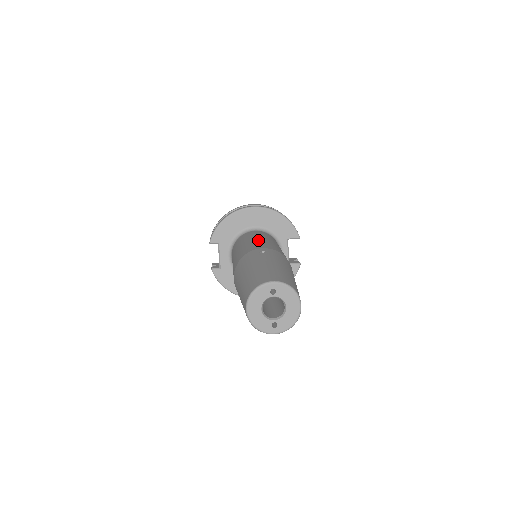
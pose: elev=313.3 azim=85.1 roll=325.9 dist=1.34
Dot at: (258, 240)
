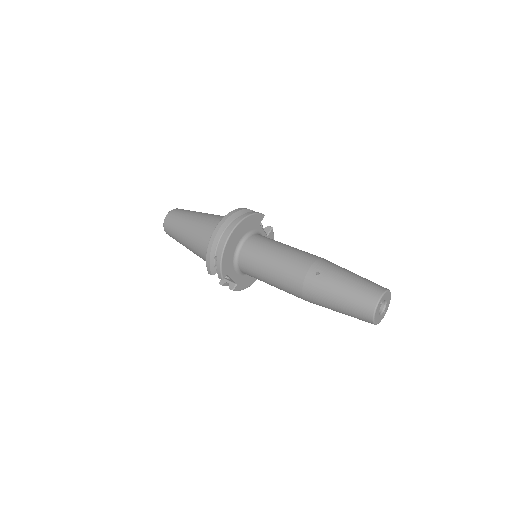
Dot at: (281, 259)
